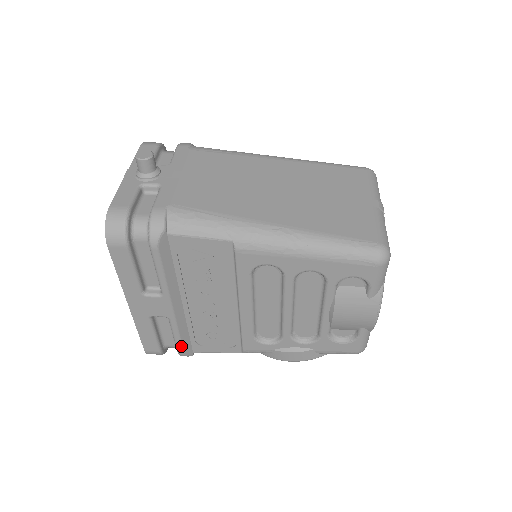
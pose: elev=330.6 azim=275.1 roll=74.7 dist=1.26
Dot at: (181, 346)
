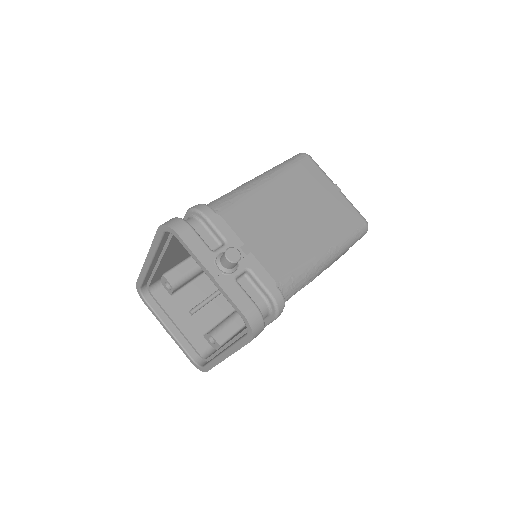
Dot at: occluded
